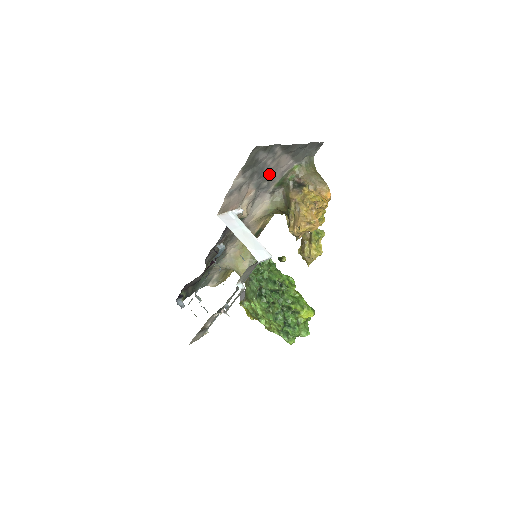
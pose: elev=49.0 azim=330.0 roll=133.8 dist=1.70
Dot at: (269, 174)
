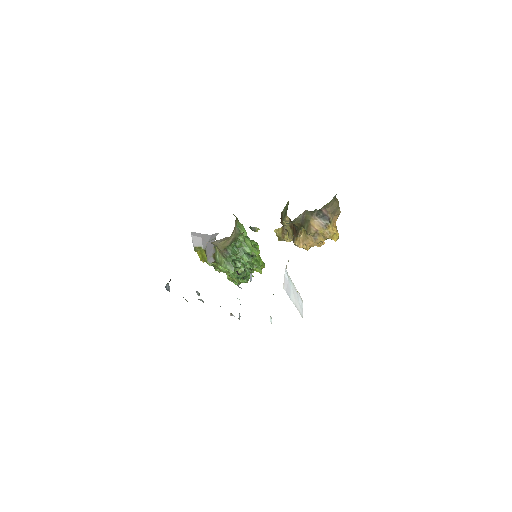
Dot at: occluded
